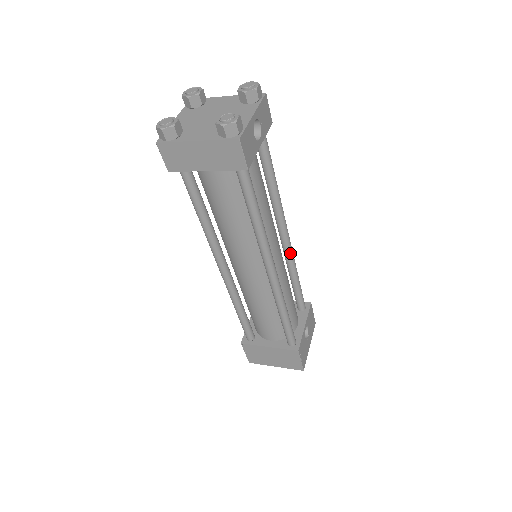
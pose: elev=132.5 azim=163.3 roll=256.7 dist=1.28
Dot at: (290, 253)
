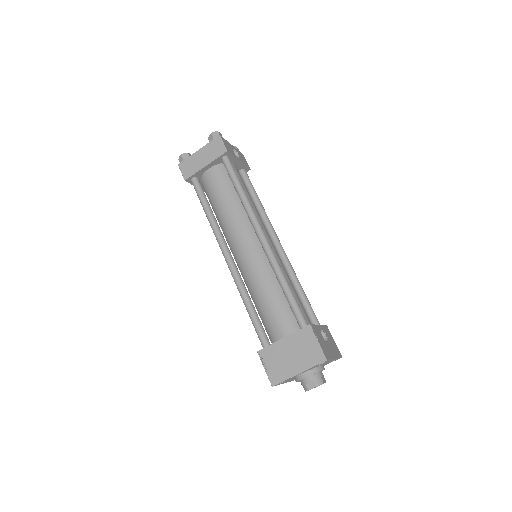
Dot at: (286, 258)
